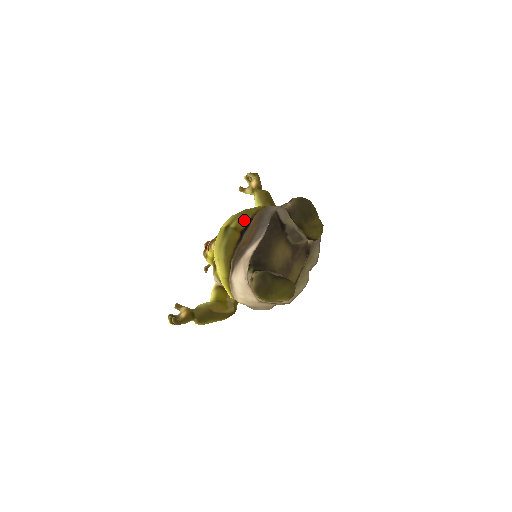
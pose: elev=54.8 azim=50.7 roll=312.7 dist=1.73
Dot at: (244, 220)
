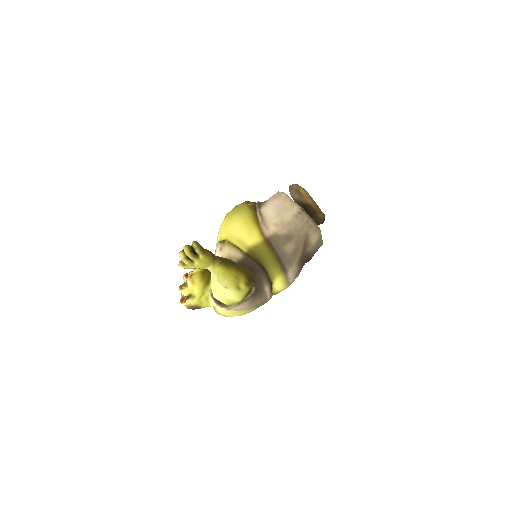
Dot at: occluded
